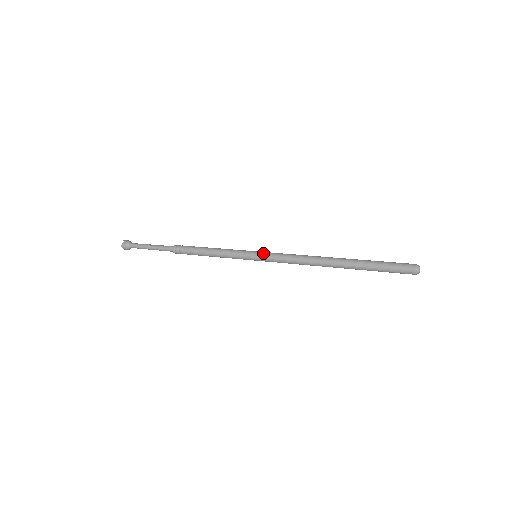
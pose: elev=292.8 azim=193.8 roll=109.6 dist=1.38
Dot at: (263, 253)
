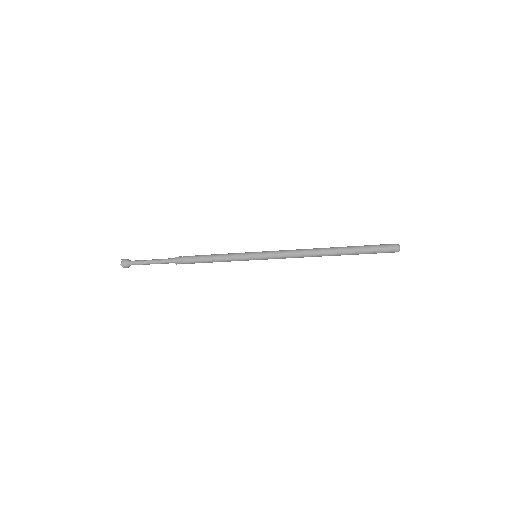
Dot at: (263, 252)
